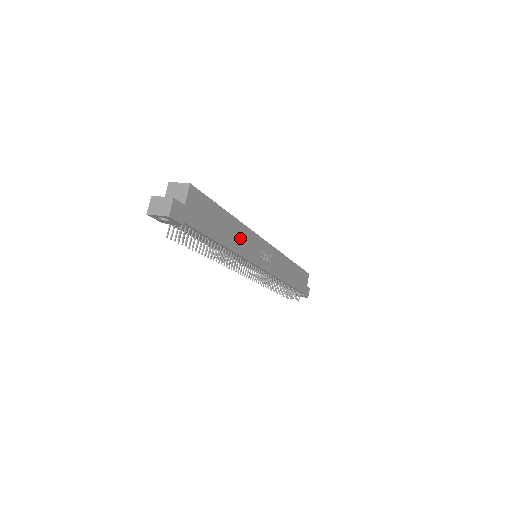
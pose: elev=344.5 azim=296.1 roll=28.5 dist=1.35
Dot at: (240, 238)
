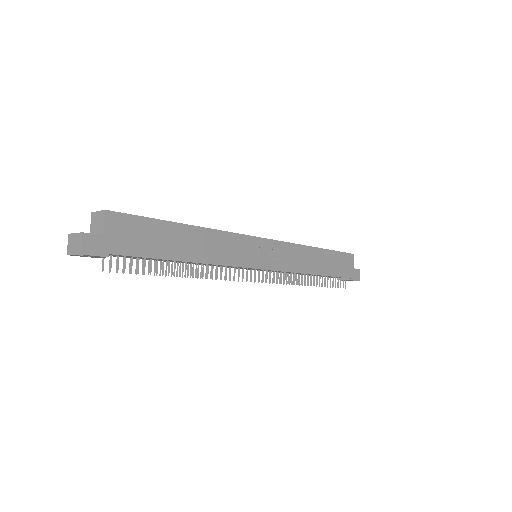
Dot at: (213, 246)
